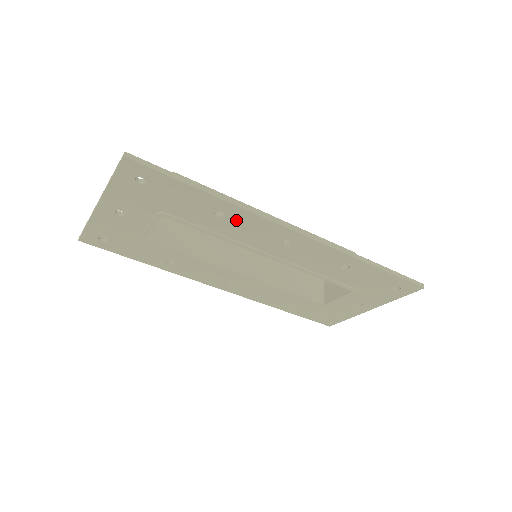
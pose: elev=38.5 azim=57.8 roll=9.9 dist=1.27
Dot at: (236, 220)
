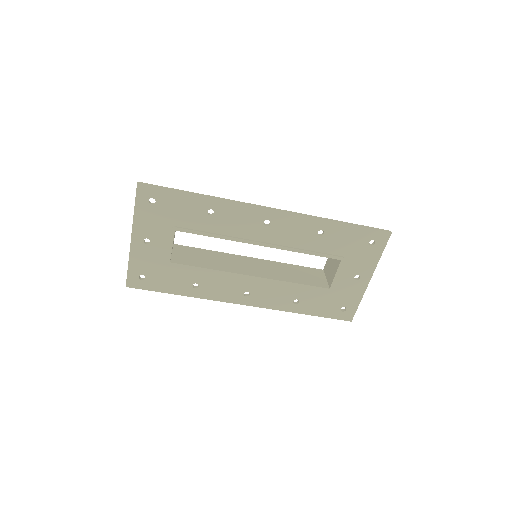
Dot at: (224, 214)
